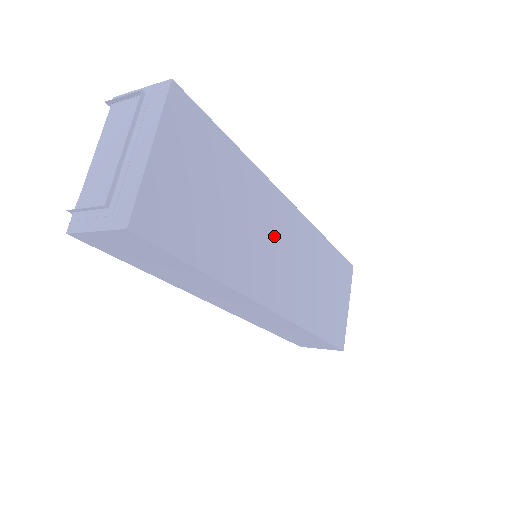
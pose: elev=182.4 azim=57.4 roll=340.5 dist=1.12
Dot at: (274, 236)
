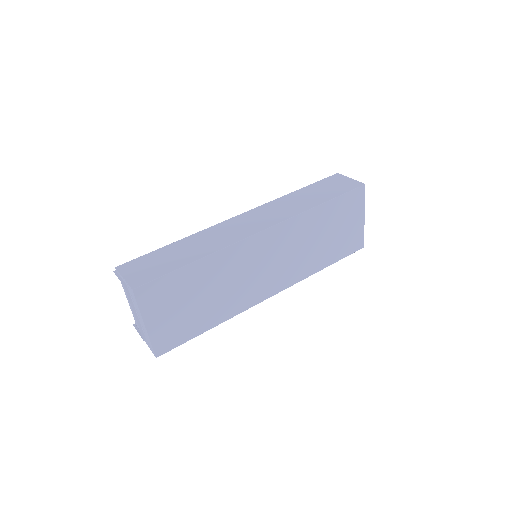
Dot at: (255, 265)
